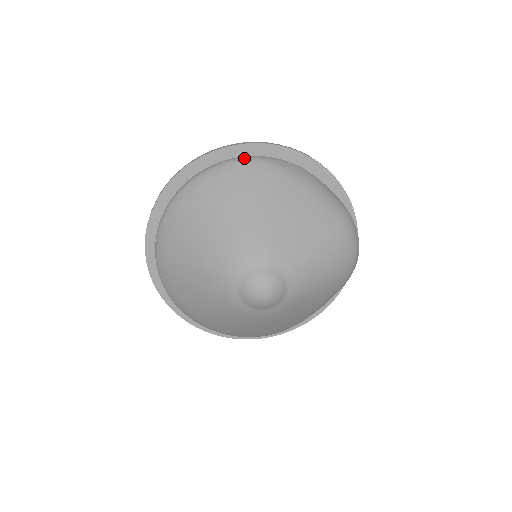
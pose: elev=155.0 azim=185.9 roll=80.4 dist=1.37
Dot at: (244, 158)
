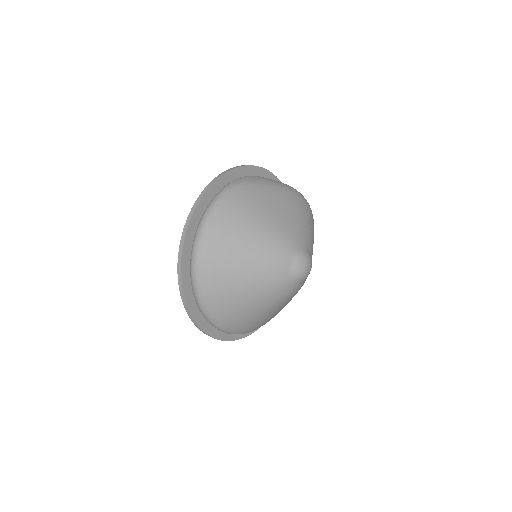
Dot at: (224, 191)
